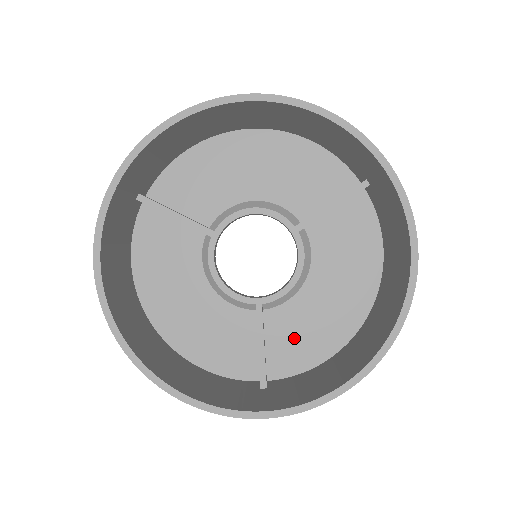
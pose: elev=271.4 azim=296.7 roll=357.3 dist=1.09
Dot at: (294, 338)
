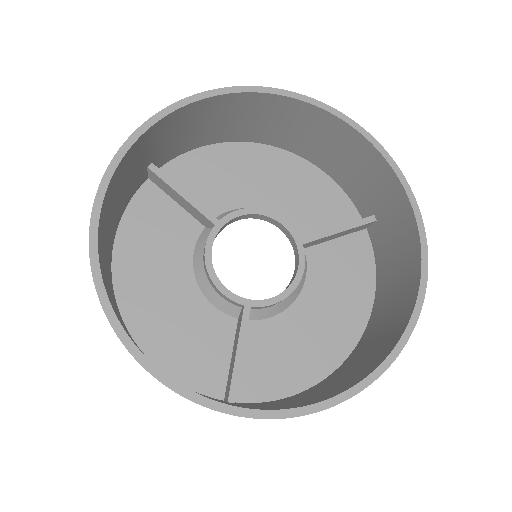
Dot at: (271, 359)
